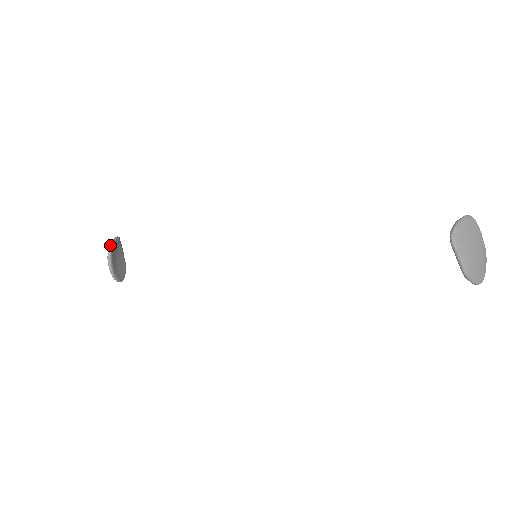
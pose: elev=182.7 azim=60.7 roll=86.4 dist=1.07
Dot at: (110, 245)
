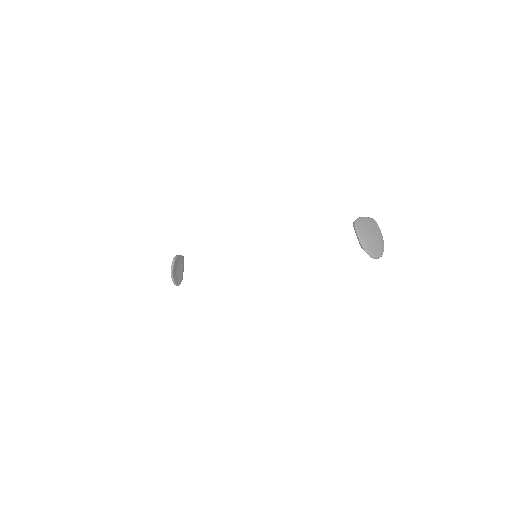
Dot at: (176, 256)
